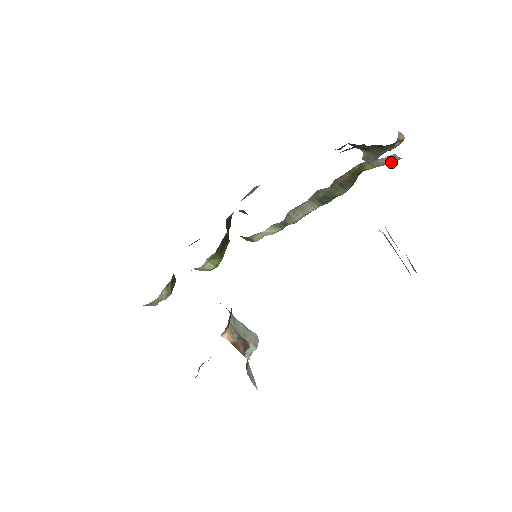
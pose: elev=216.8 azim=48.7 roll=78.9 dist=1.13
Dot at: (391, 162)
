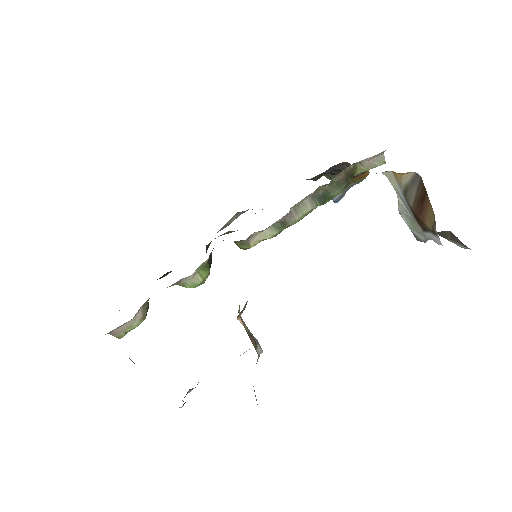
Dot at: (378, 165)
